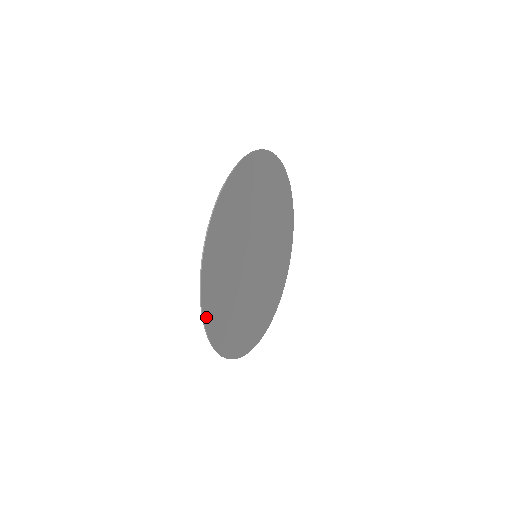
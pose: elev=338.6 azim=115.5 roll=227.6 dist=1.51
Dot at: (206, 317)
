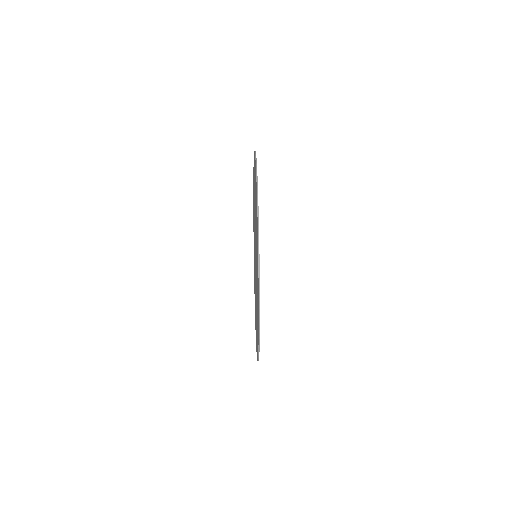
Dot at: (259, 313)
